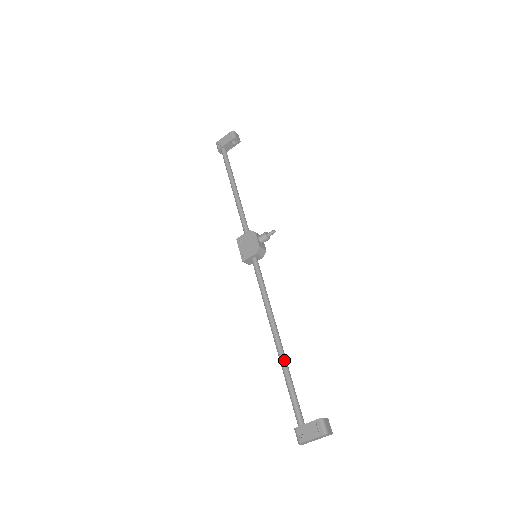
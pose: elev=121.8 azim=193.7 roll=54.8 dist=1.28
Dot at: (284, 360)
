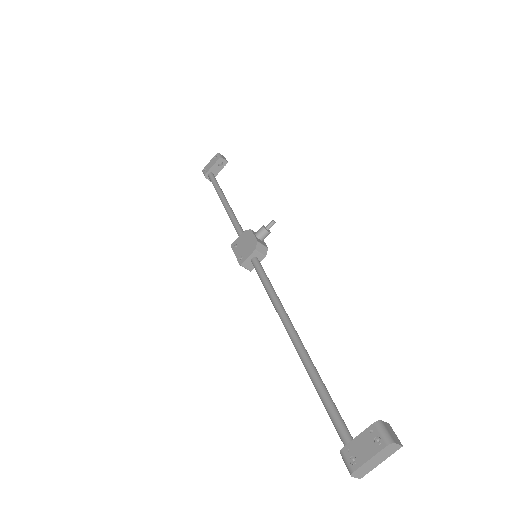
Dot at: (308, 360)
